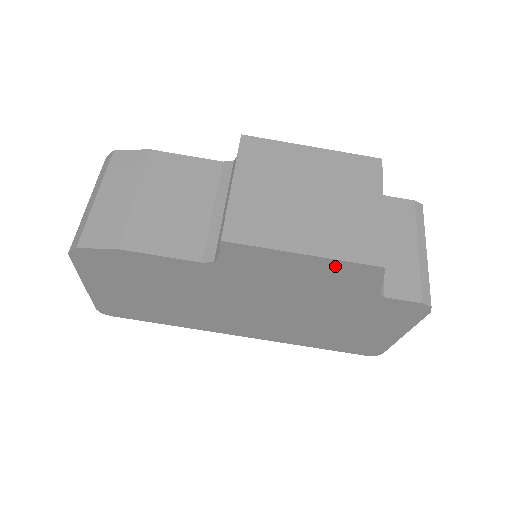
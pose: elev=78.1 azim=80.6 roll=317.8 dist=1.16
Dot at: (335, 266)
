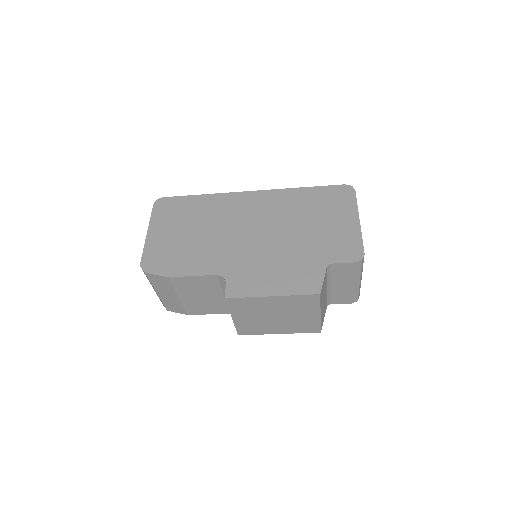
Dot at: occluded
